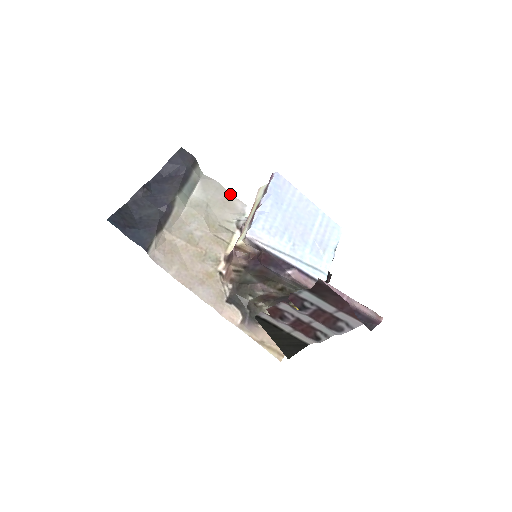
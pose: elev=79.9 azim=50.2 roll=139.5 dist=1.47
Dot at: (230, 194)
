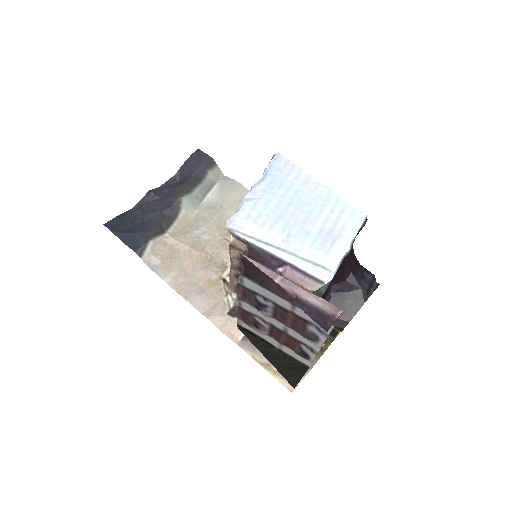
Dot at: occluded
